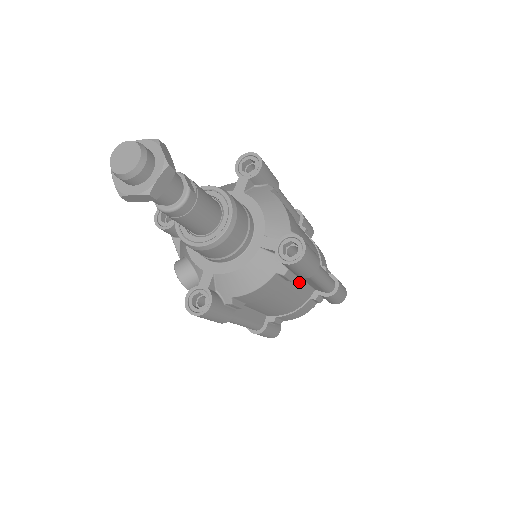
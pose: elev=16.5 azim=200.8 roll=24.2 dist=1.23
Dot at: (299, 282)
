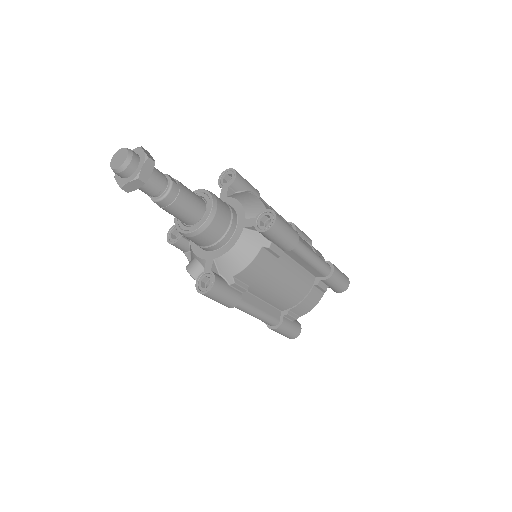
Dot at: (293, 264)
